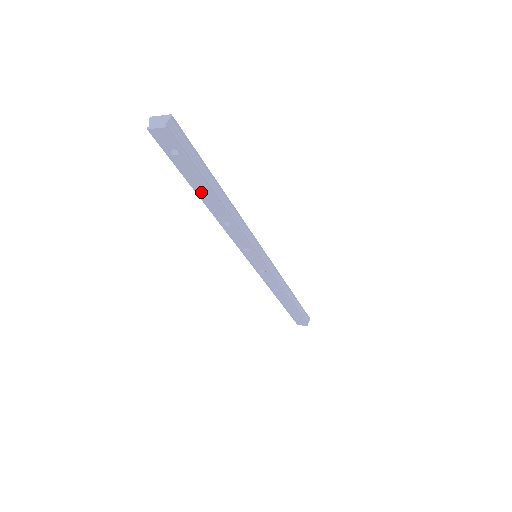
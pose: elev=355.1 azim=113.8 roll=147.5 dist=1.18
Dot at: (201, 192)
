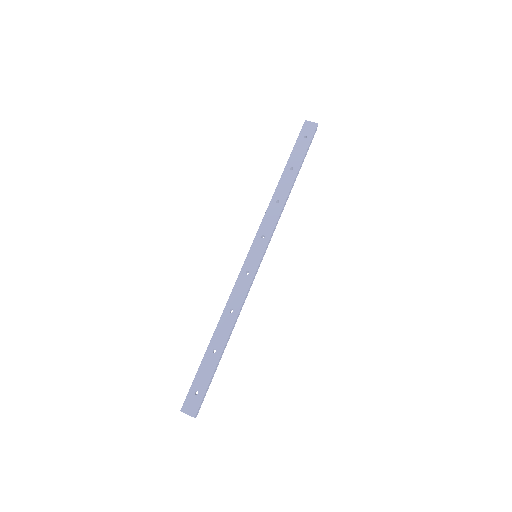
Dot at: (215, 349)
